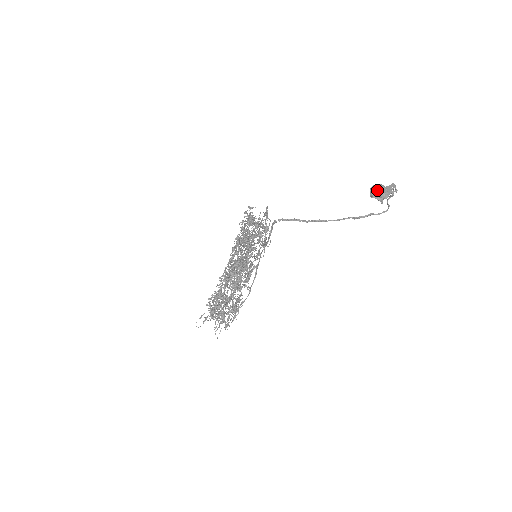
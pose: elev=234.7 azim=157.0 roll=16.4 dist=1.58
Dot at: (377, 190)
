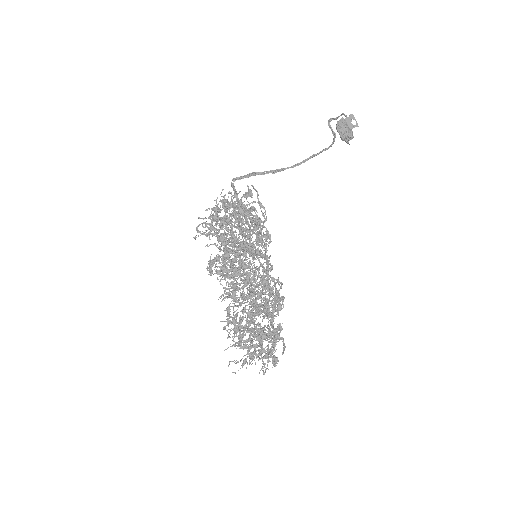
Dot at: (345, 129)
